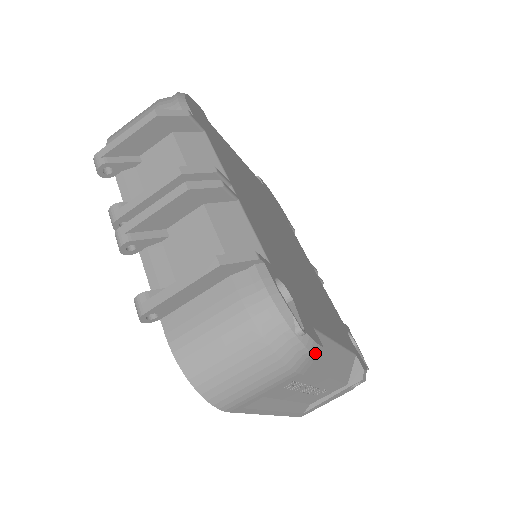
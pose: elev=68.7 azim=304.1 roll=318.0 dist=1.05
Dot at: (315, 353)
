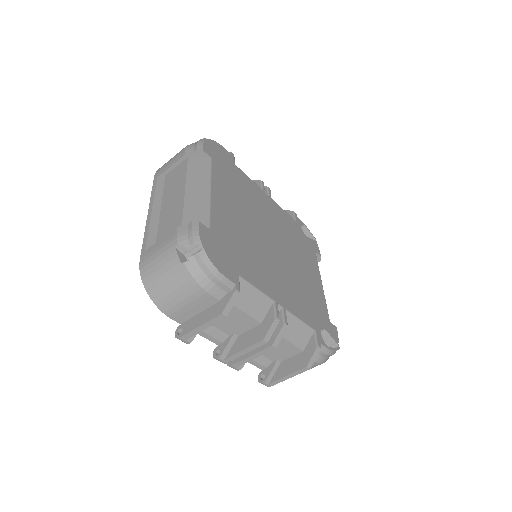
Dot at: occluded
